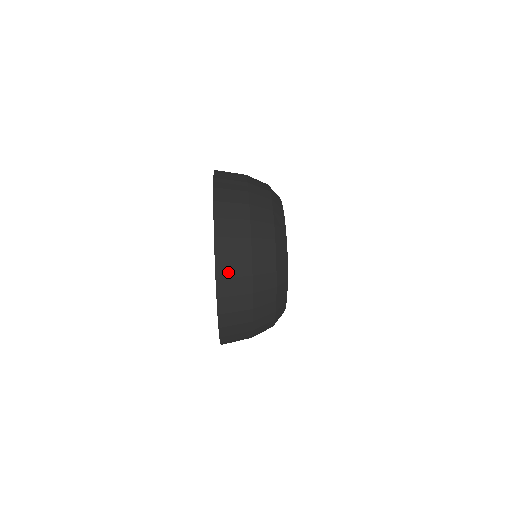
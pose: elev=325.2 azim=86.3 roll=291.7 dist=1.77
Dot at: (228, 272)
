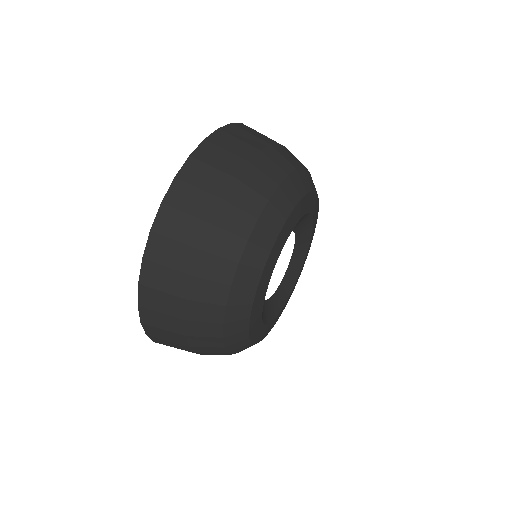
Dot at: (159, 336)
